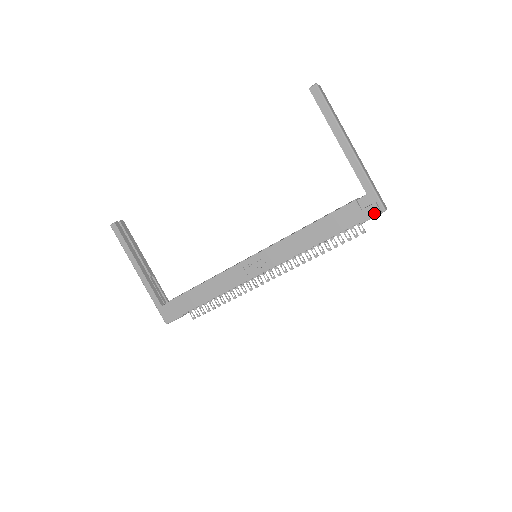
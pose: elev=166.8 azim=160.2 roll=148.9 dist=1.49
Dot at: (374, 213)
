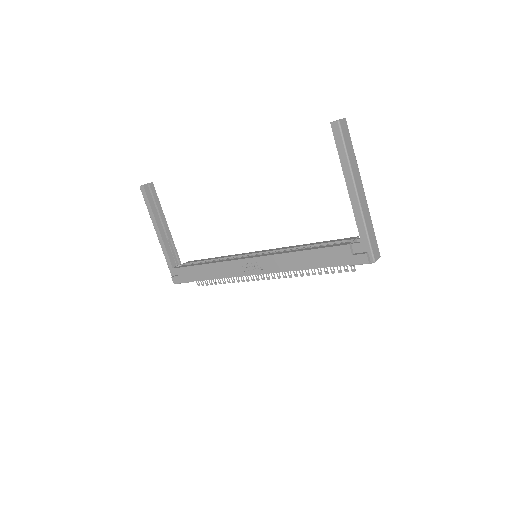
Dot at: (363, 262)
